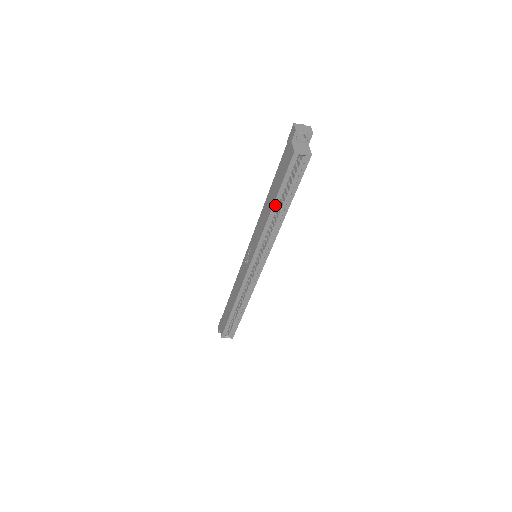
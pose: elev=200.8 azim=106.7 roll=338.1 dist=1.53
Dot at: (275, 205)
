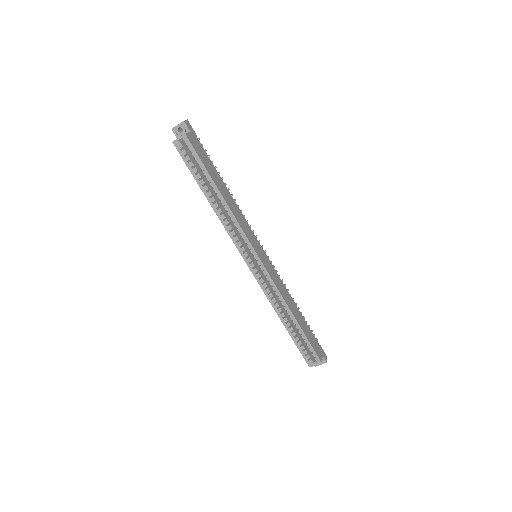
Dot at: (206, 194)
